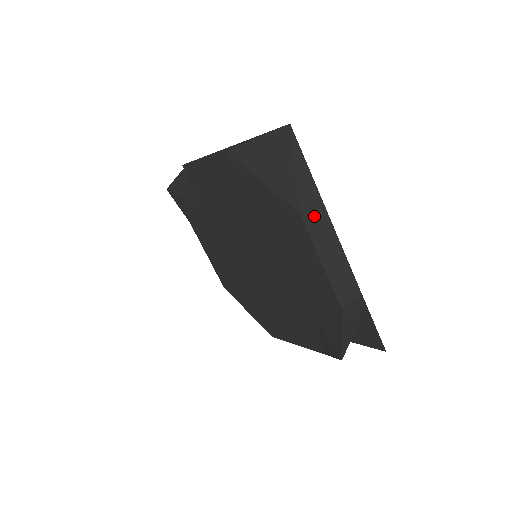
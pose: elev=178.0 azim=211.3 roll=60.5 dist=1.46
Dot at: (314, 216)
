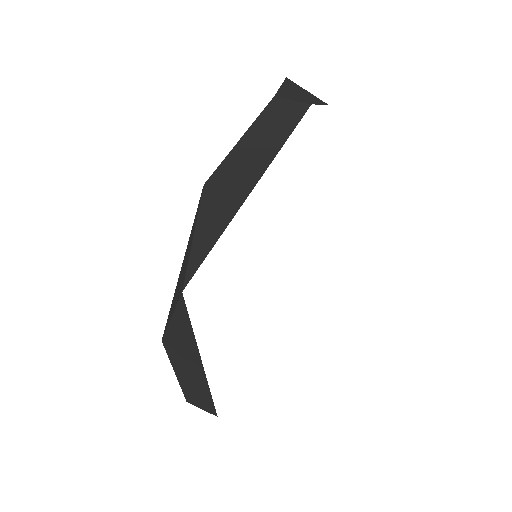
Dot at: (182, 356)
